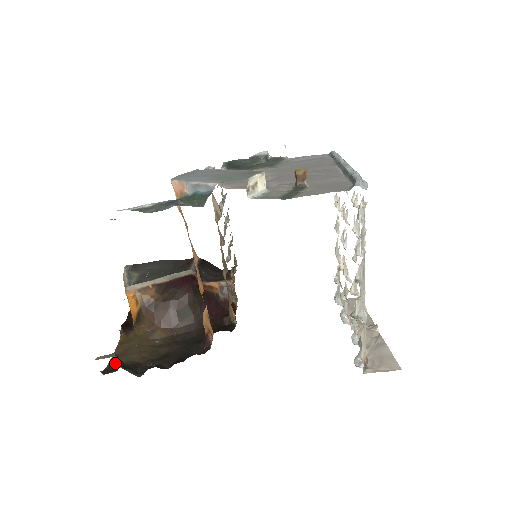
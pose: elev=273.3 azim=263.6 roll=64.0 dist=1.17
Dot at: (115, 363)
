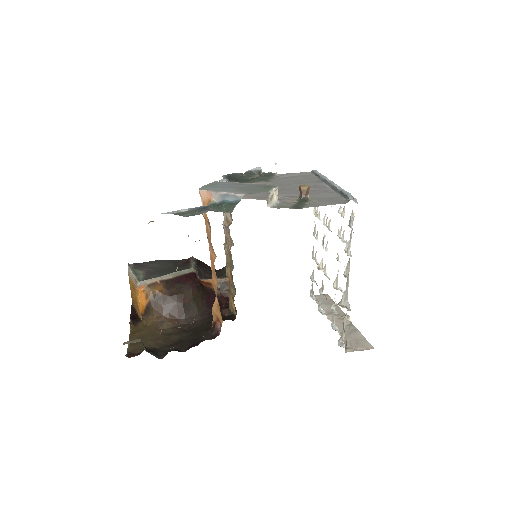
Dot at: (134, 349)
